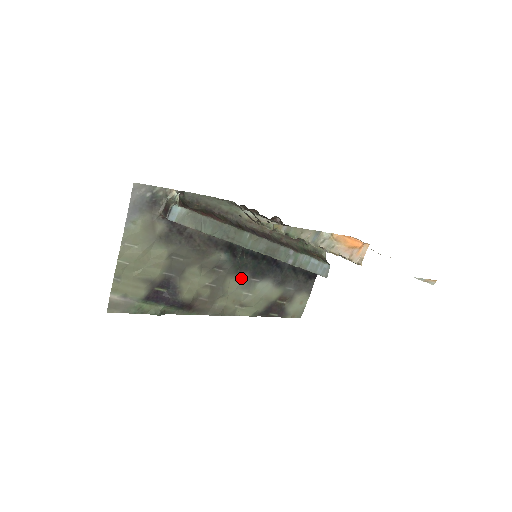
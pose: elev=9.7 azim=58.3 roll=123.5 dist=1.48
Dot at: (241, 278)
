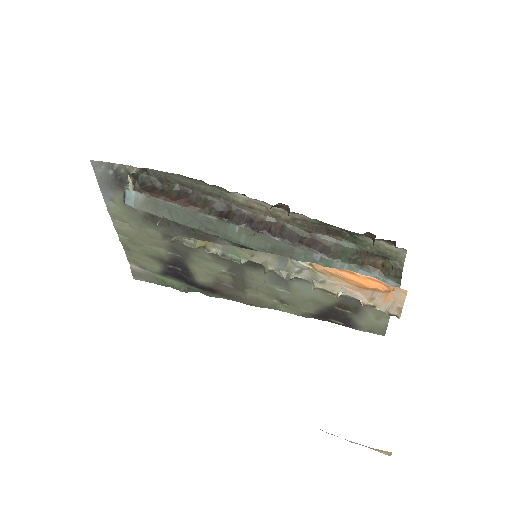
Dot at: occluded
